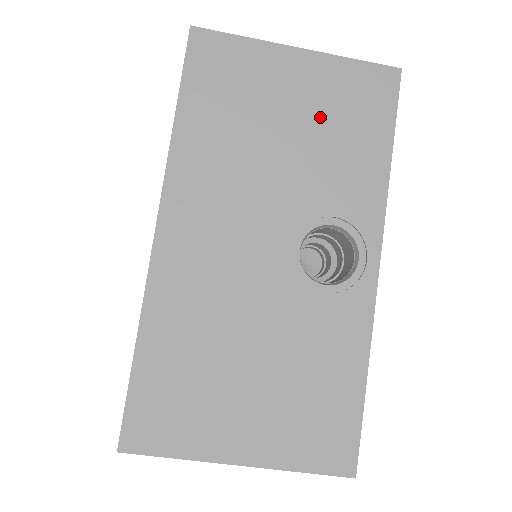
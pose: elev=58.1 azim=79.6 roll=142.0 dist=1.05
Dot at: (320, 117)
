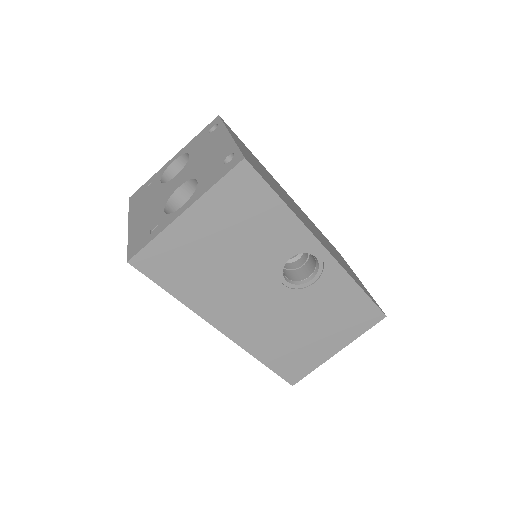
Dot at: (233, 228)
